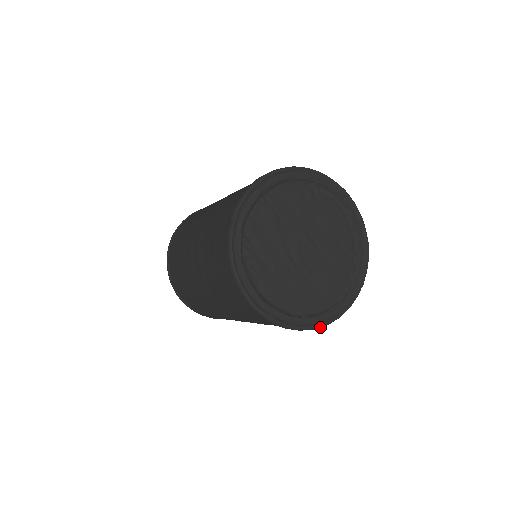
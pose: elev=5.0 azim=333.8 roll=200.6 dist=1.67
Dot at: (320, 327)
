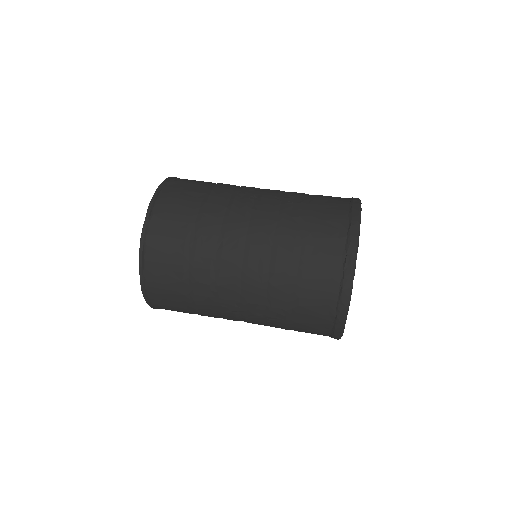
Dot at: occluded
